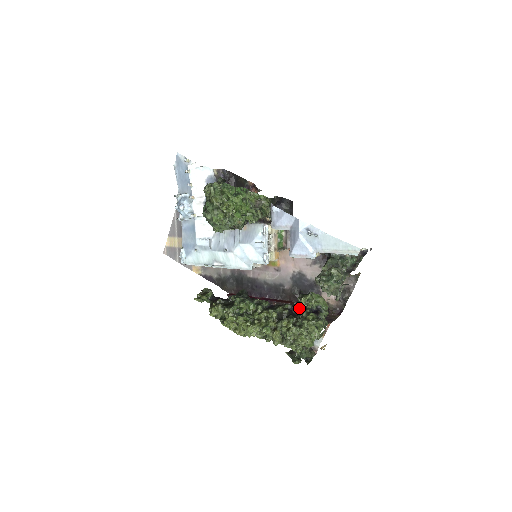
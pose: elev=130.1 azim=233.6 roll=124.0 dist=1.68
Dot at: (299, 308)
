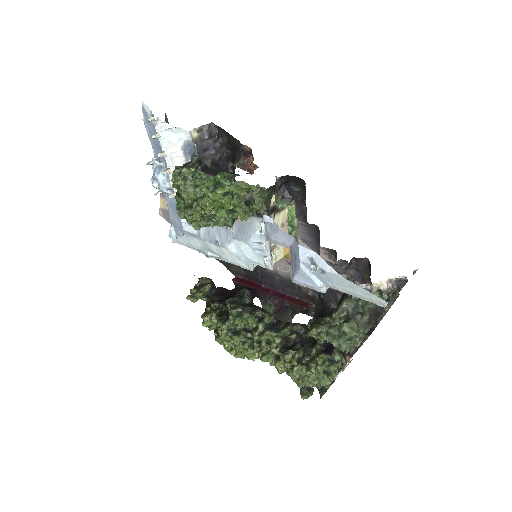
Dot at: occluded
